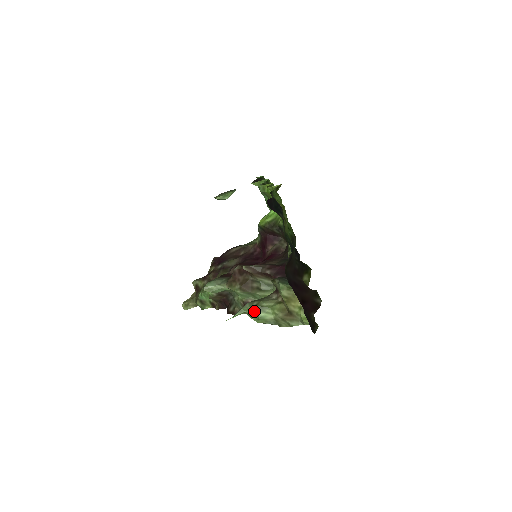
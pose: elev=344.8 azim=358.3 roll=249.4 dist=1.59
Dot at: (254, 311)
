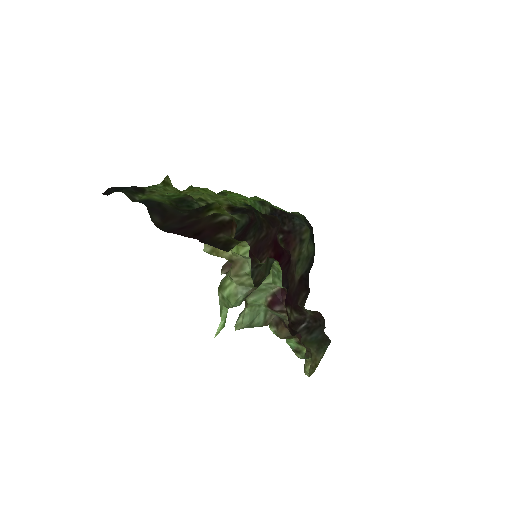
Dot at: (222, 297)
